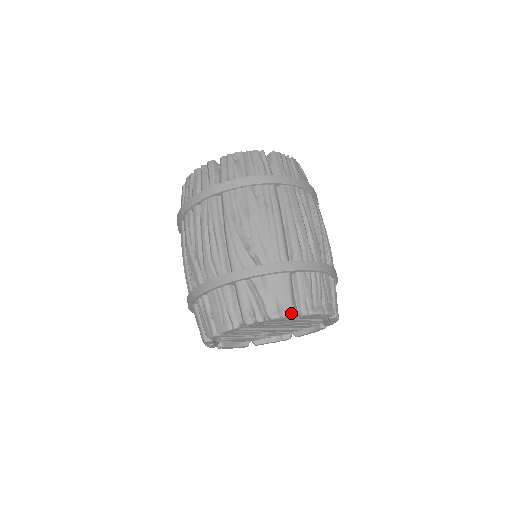
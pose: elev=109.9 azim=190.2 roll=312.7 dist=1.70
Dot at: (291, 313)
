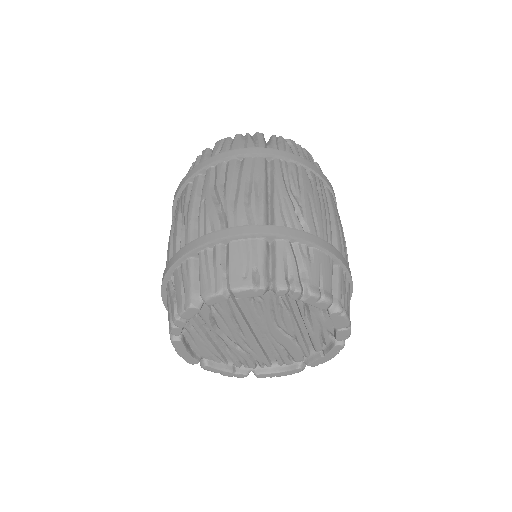
Dot at: (331, 299)
